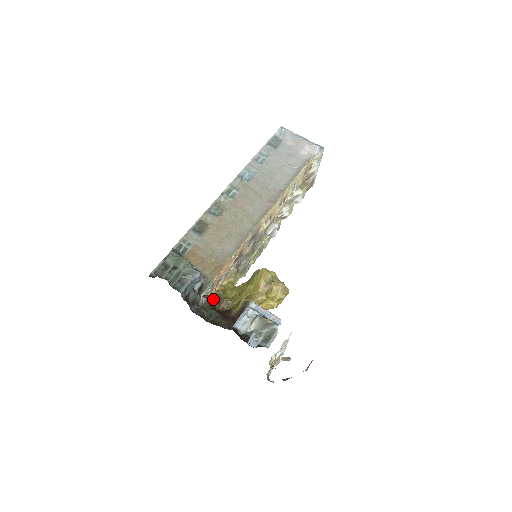
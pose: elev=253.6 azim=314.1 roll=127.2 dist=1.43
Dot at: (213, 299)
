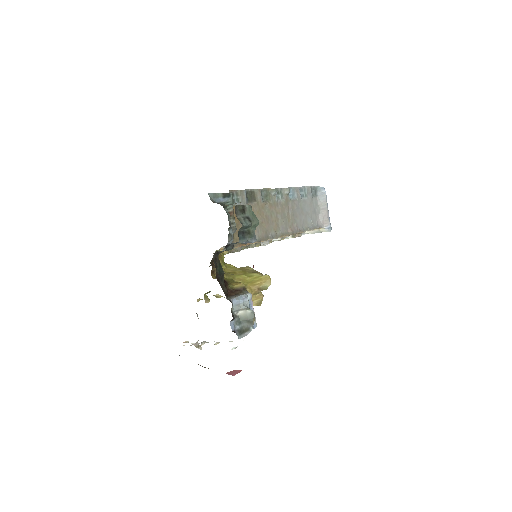
Dot at: occluded
